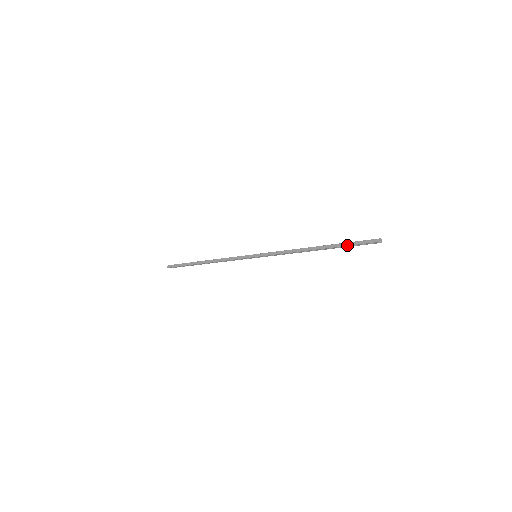
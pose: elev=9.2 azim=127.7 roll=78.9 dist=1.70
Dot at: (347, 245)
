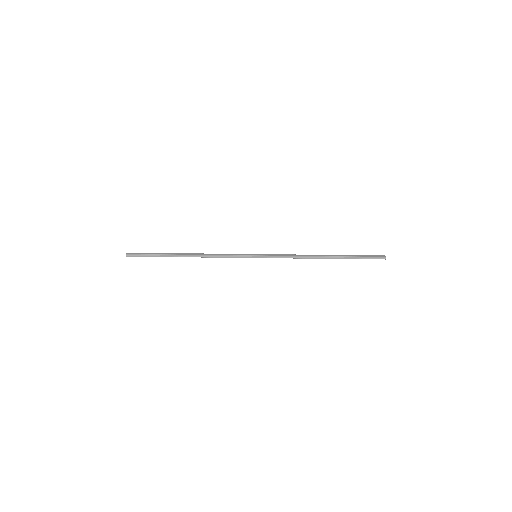
Dot at: (356, 256)
